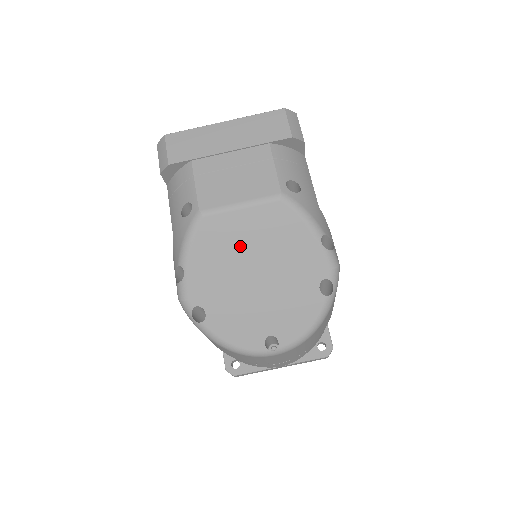
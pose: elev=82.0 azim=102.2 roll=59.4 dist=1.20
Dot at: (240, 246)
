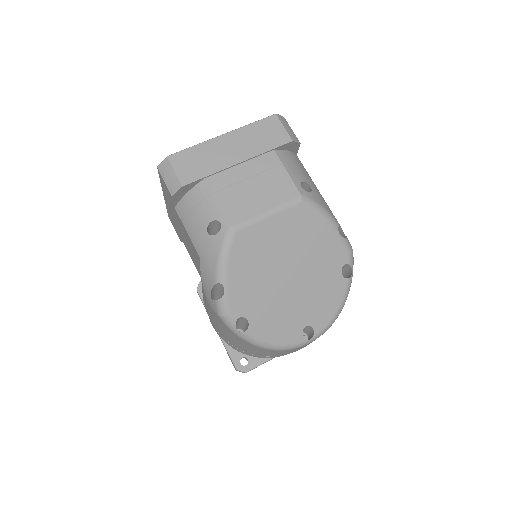
Dot at: (272, 252)
